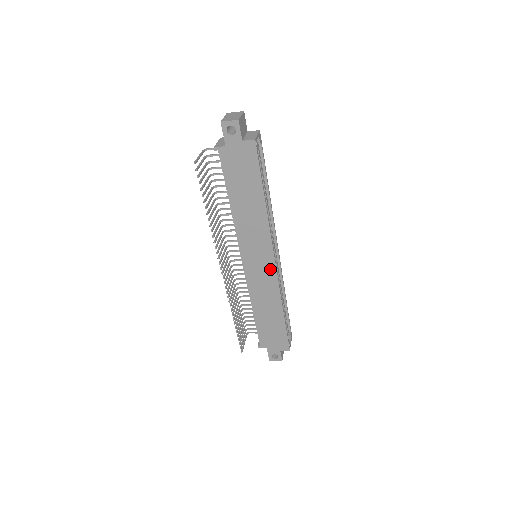
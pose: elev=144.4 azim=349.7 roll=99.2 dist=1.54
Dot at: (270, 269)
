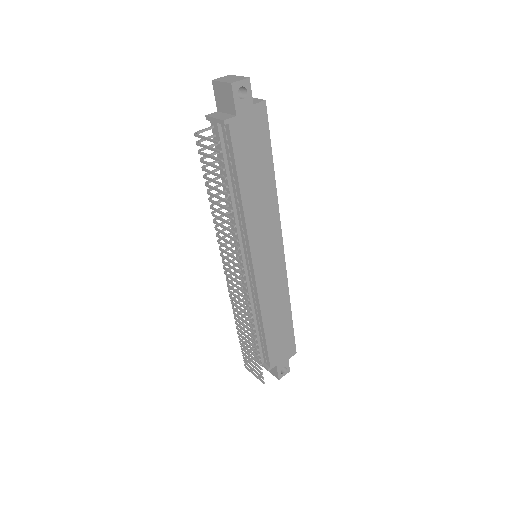
Dot at: (279, 261)
